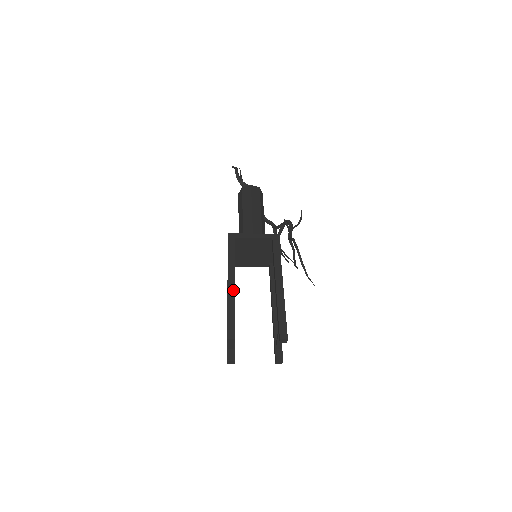
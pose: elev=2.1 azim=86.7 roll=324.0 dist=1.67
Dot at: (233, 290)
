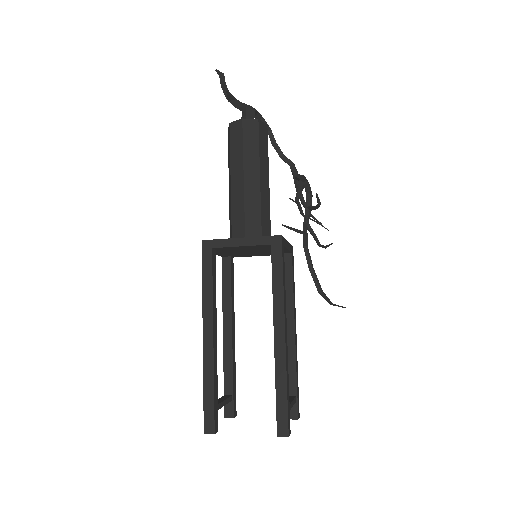
Dot at: (211, 350)
